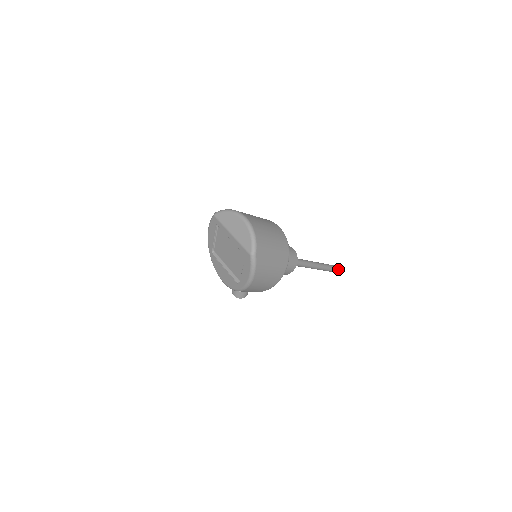
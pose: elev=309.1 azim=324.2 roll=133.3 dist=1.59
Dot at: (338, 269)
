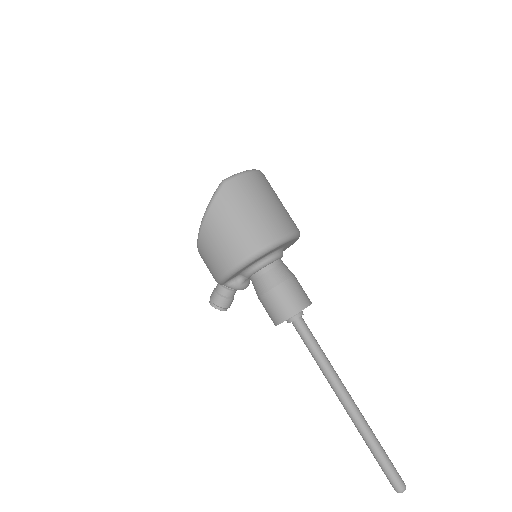
Dot at: (388, 463)
